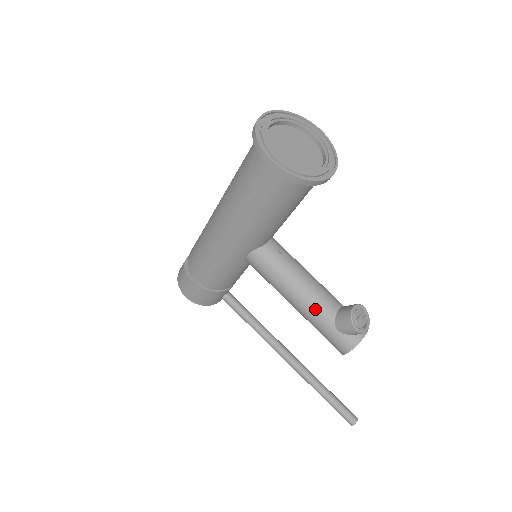
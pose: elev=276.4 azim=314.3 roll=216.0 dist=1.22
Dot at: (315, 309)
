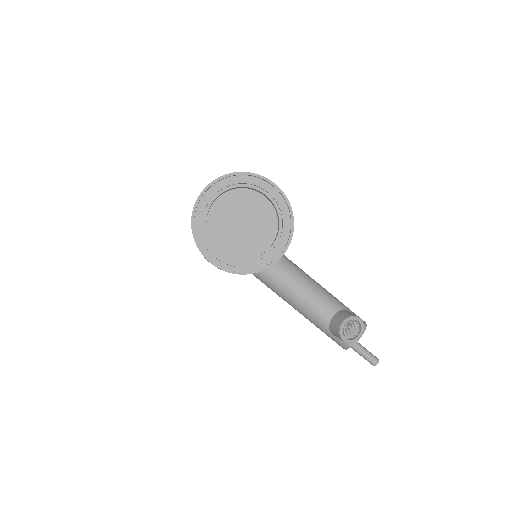
Dot at: (310, 316)
